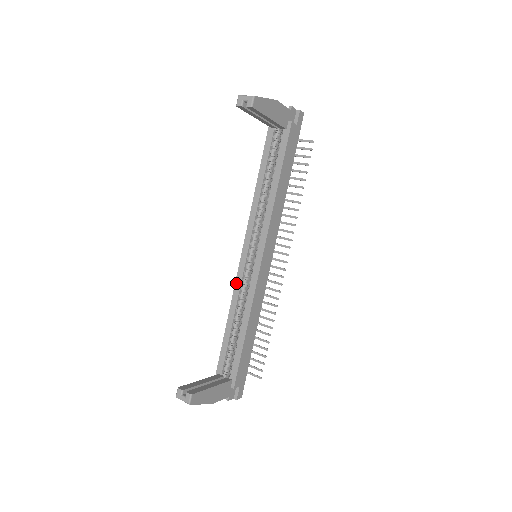
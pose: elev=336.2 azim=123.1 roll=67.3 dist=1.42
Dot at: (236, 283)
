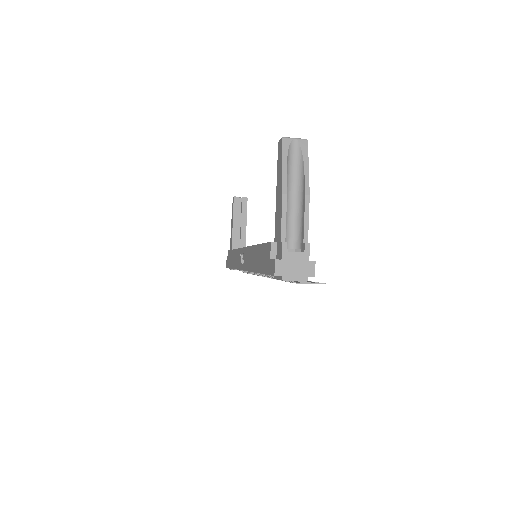
Dot at: occluded
